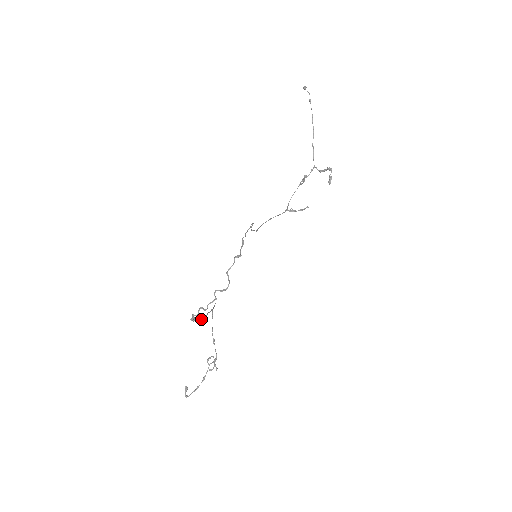
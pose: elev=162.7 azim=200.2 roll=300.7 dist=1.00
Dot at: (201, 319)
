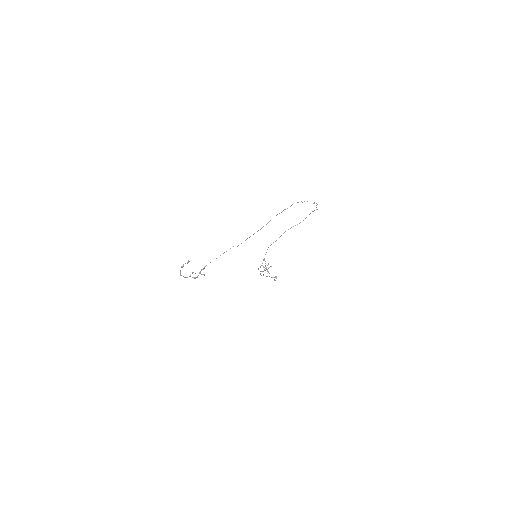
Dot at: occluded
